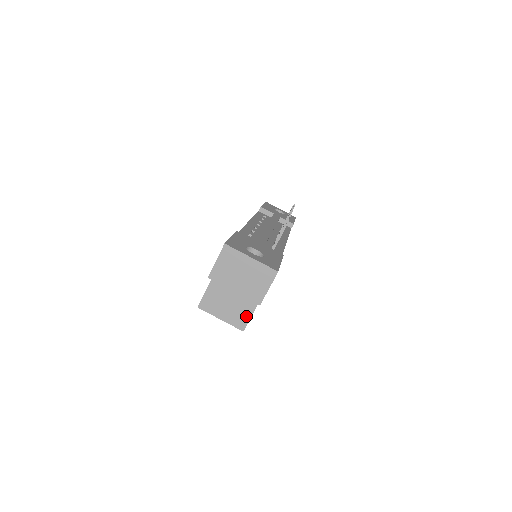
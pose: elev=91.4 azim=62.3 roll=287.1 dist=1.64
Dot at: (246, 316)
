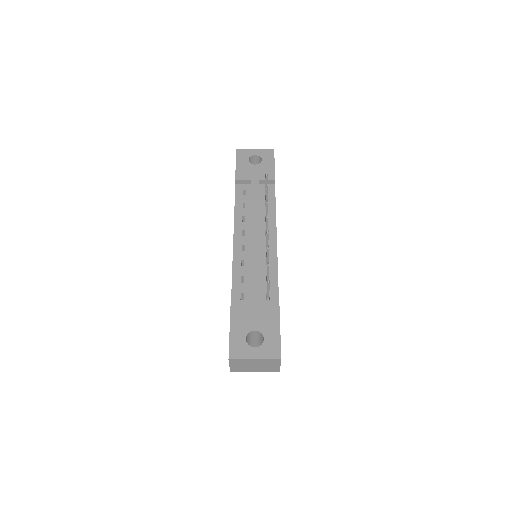
Dot at: occluded
